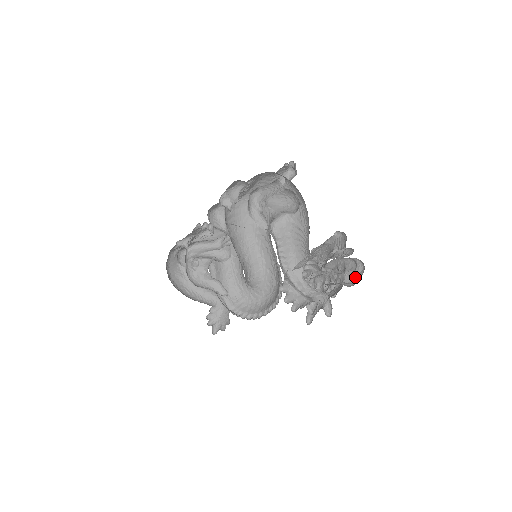
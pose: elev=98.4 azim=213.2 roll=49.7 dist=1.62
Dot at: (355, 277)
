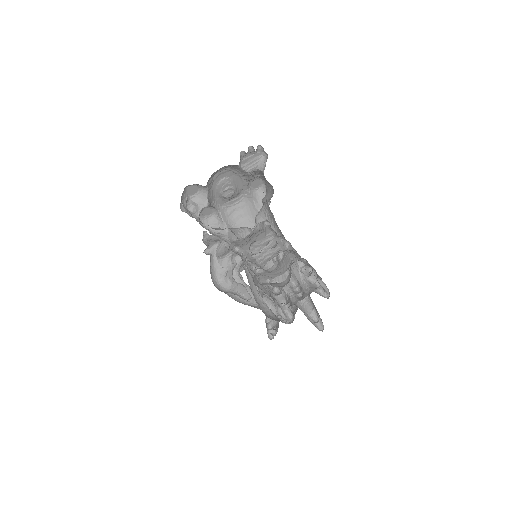
Dot at: (290, 274)
